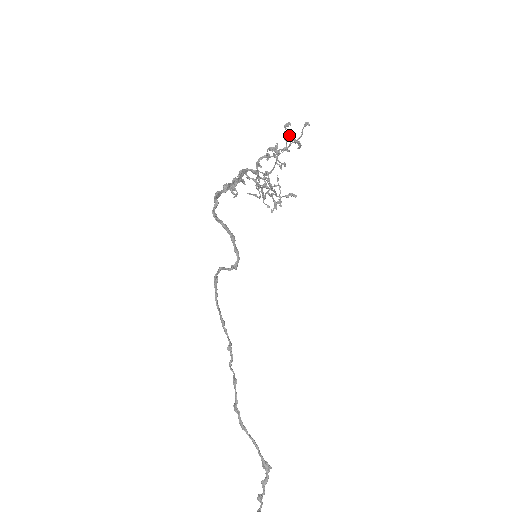
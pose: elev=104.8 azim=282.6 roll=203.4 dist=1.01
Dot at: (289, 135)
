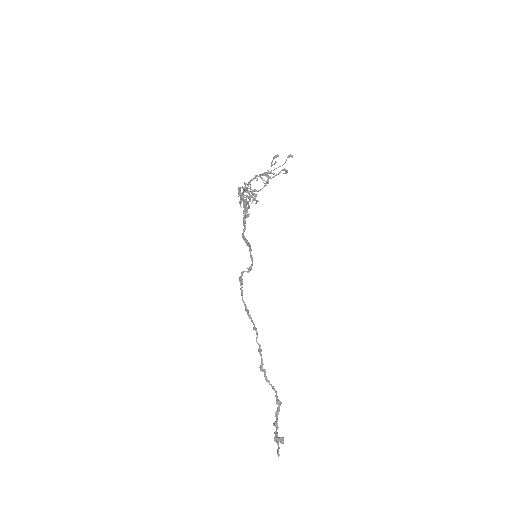
Dot at: occluded
